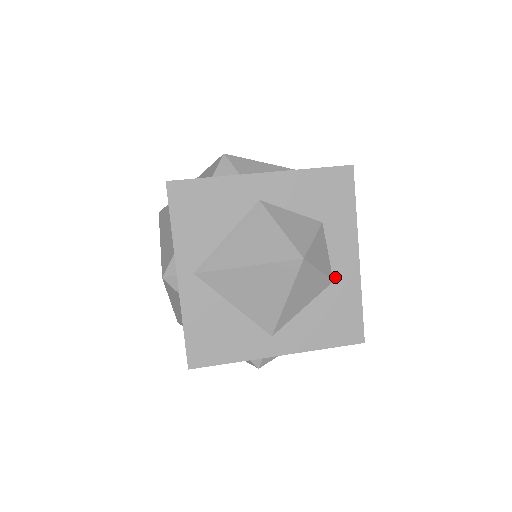
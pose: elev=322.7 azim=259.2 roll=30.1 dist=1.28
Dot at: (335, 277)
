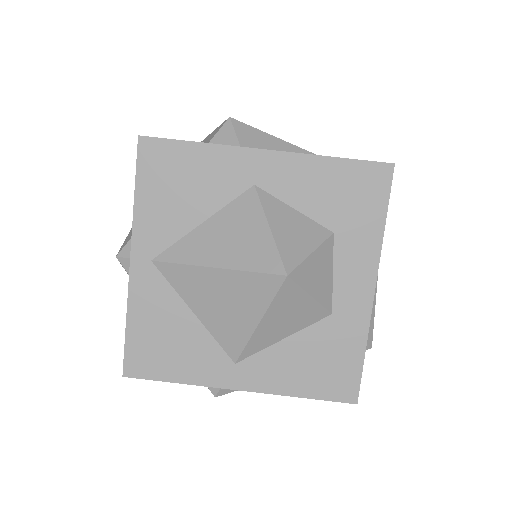
Dot at: (335, 309)
